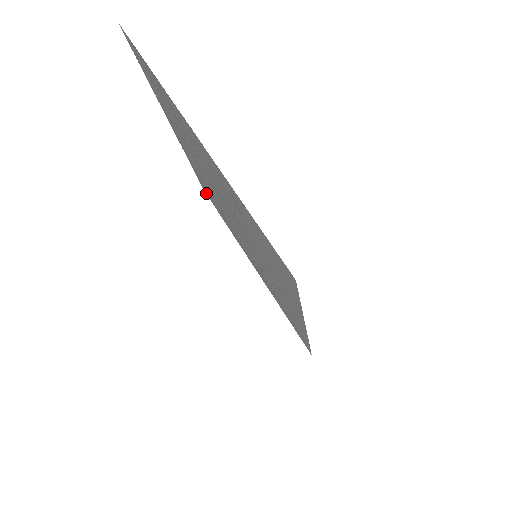
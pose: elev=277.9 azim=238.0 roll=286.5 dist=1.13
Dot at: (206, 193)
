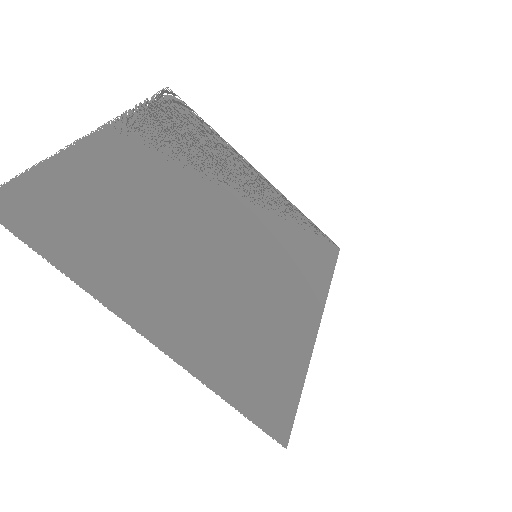
Dot at: (174, 99)
